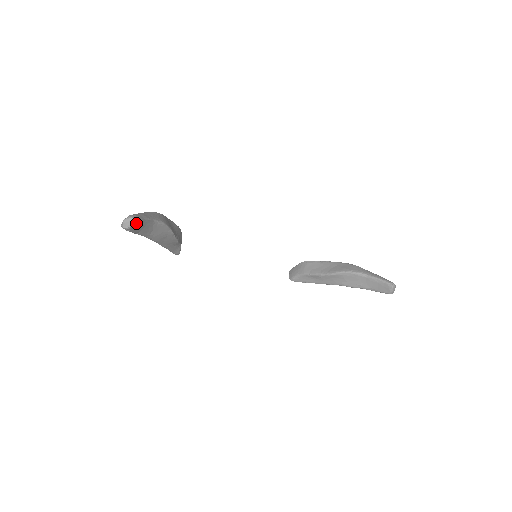
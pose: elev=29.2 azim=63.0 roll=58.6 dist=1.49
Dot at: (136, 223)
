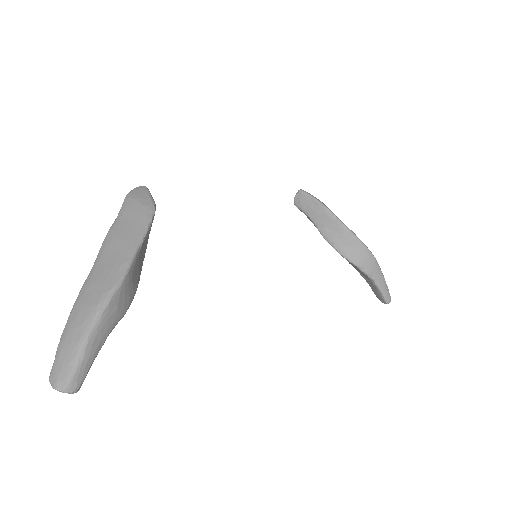
Dot at: (76, 384)
